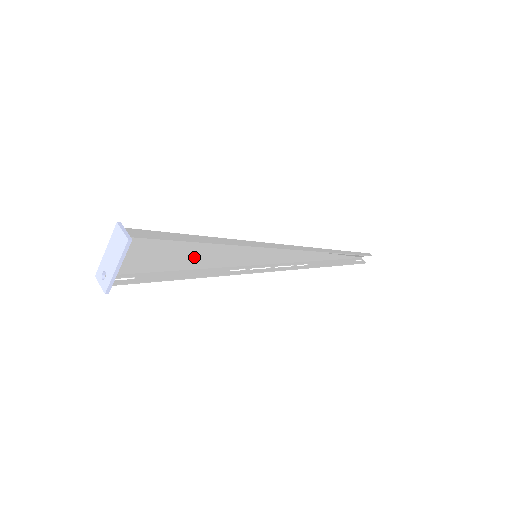
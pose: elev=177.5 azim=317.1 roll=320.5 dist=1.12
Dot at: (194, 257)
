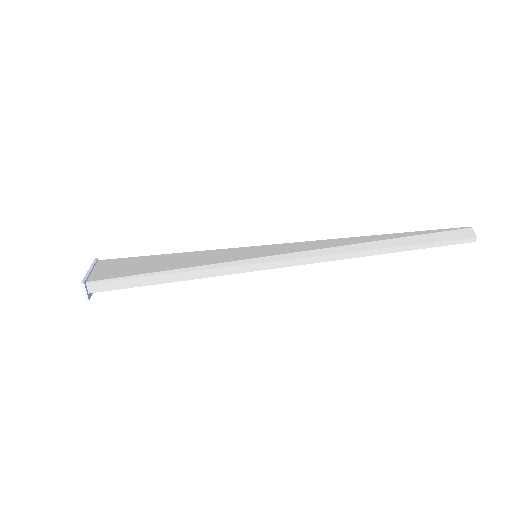
Dot at: (178, 260)
